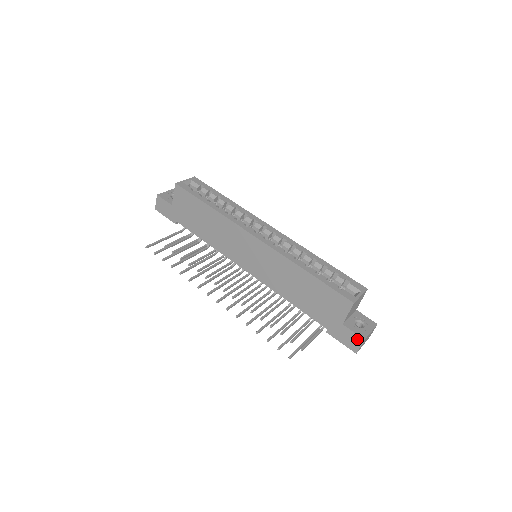
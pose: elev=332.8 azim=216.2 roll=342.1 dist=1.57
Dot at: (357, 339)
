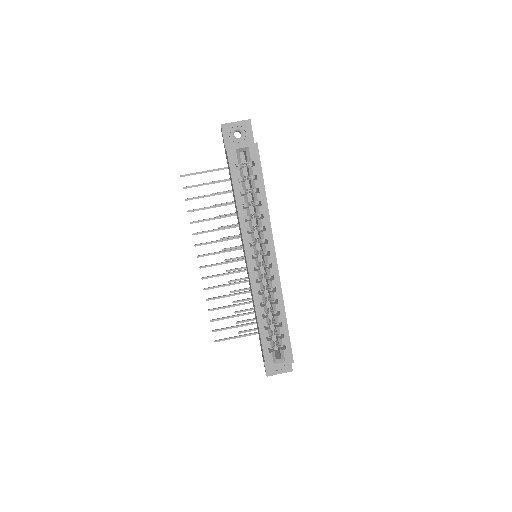
Dot at: (265, 370)
